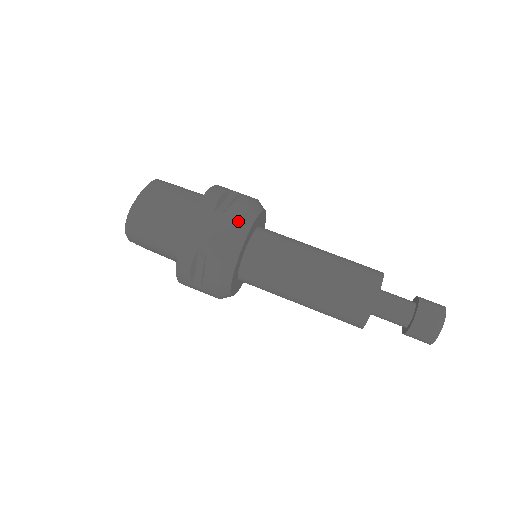
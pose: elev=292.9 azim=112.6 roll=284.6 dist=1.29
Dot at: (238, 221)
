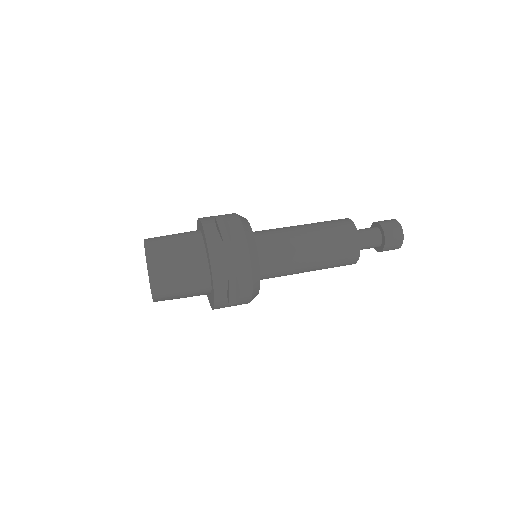
Dot at: (246, 240)
